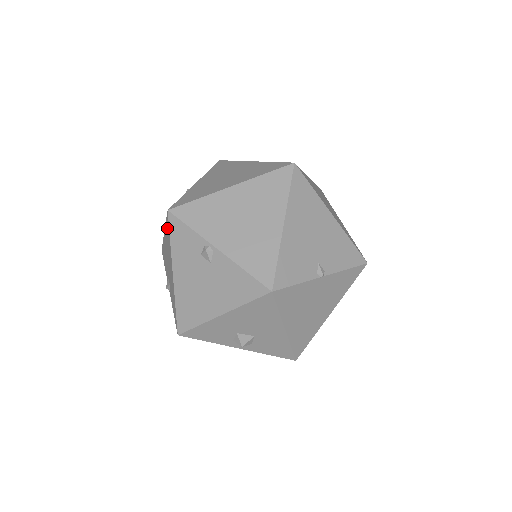
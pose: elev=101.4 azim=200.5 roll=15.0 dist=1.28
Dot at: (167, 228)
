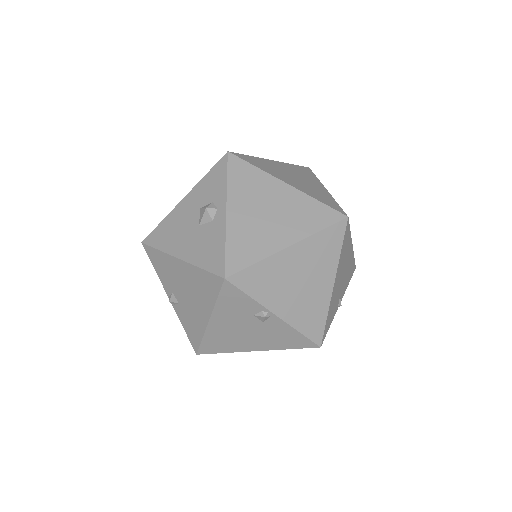
Dot at: (208, 281)
